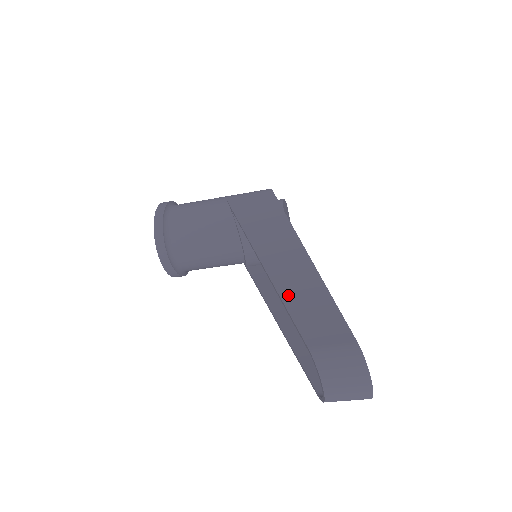
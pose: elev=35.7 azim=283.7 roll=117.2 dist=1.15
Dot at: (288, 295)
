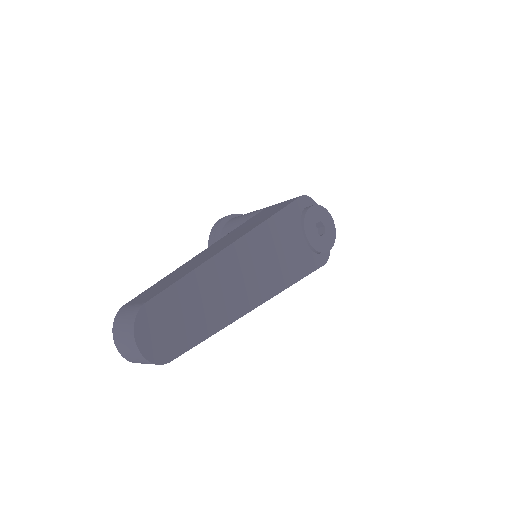
Dot at: (176, 271)
